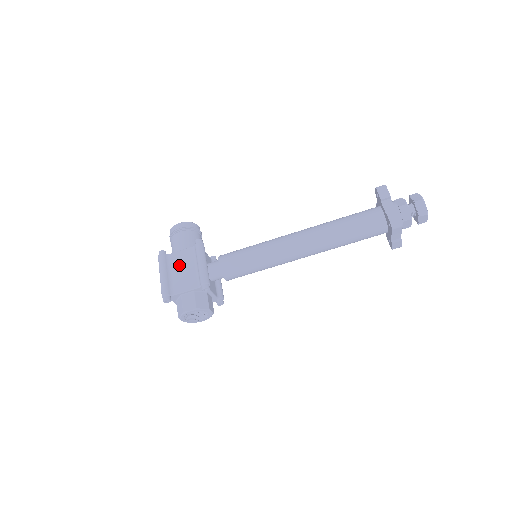
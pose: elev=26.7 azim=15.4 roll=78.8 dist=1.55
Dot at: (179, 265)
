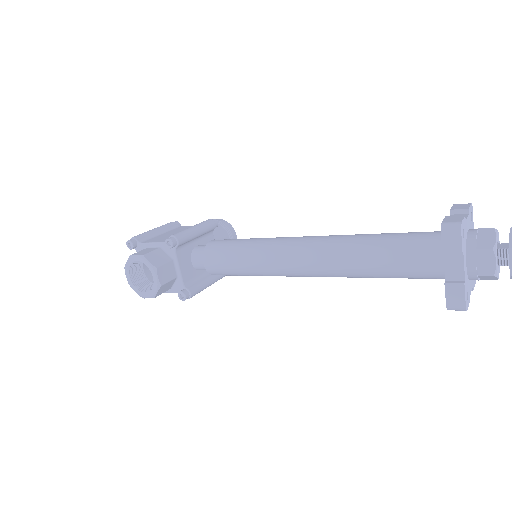
Dot at: (176, 231)
